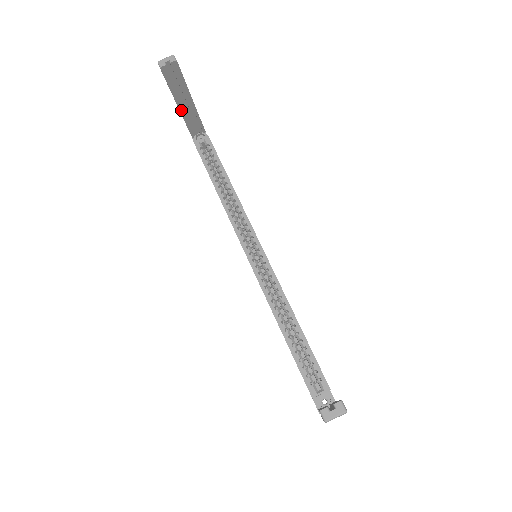
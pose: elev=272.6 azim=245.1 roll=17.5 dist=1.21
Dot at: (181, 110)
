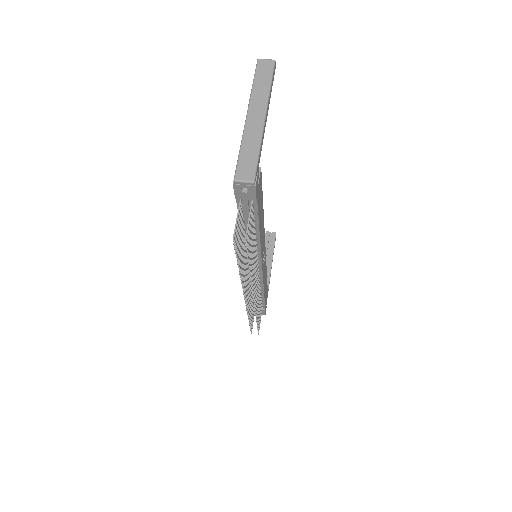
Dot at: occluded
